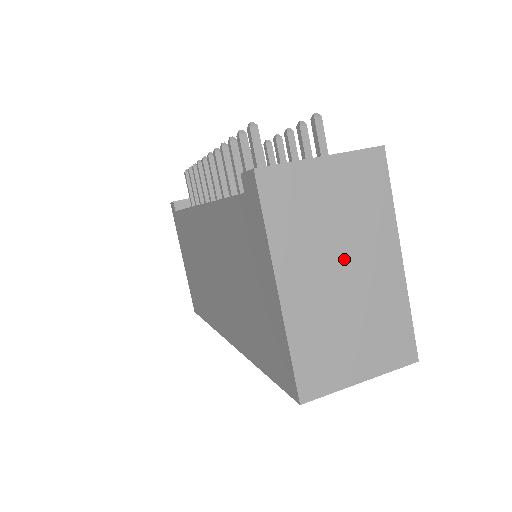
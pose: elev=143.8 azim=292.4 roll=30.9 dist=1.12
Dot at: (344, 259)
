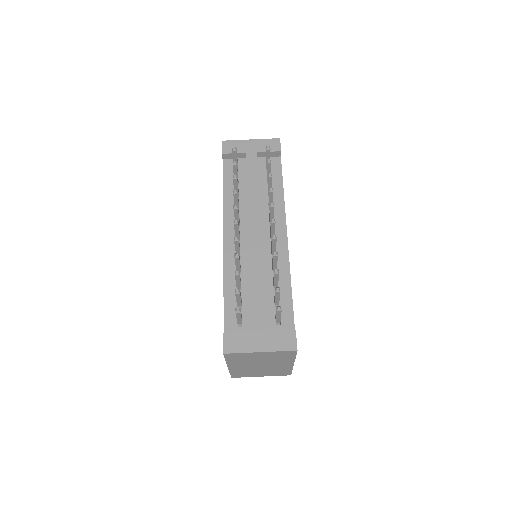
Dot at: (263, 364)
